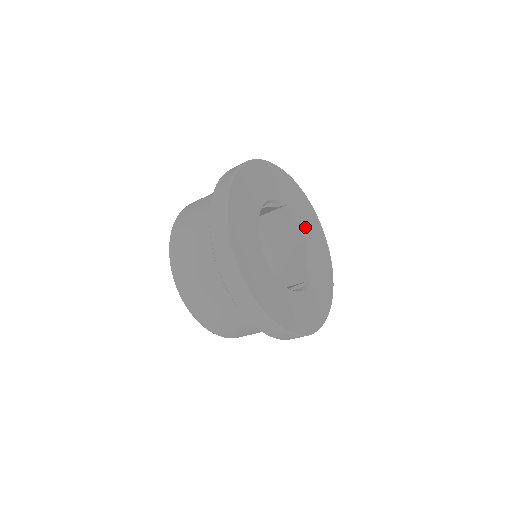
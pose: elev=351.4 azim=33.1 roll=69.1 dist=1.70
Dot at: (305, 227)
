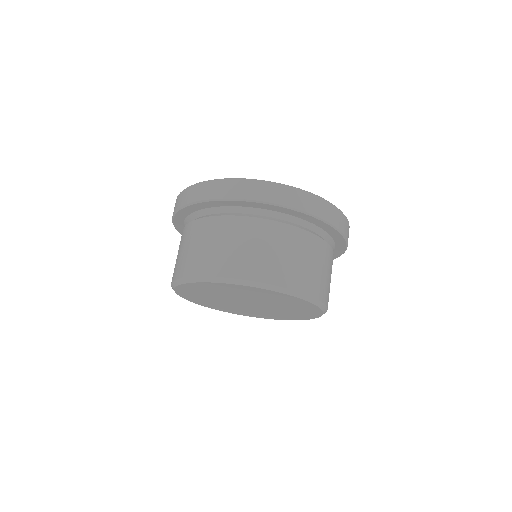
Dot at: occluded
